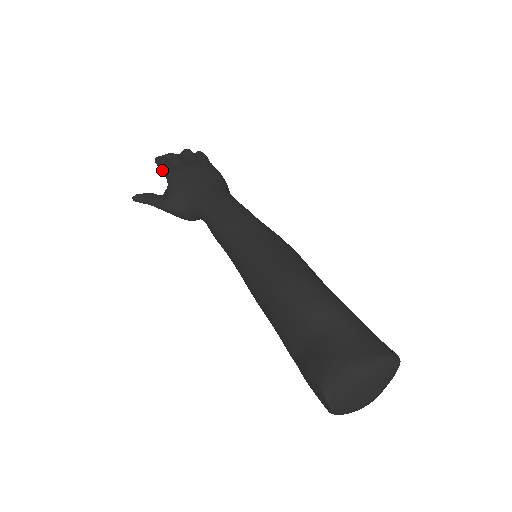
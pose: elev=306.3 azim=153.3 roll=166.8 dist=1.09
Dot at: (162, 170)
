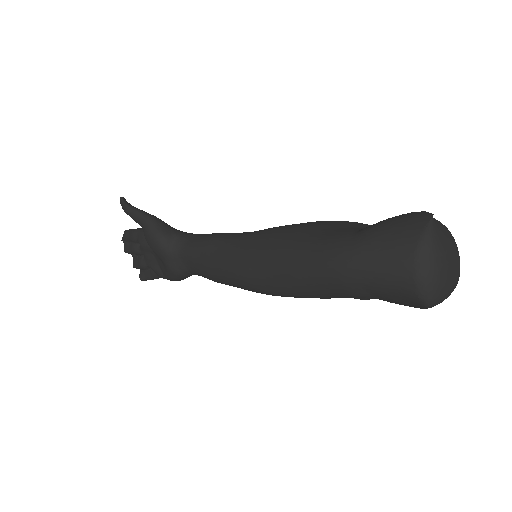
Dot at: (140, 228)
